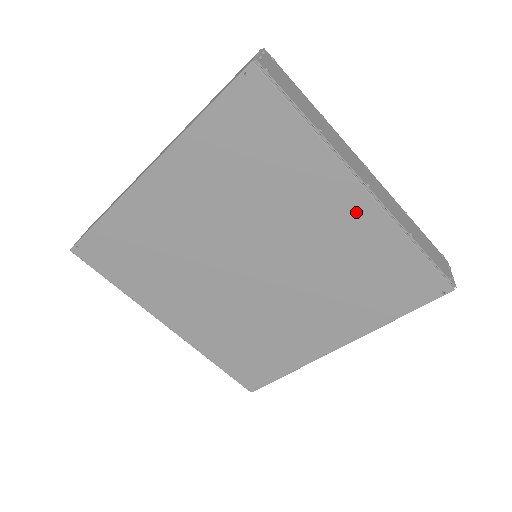
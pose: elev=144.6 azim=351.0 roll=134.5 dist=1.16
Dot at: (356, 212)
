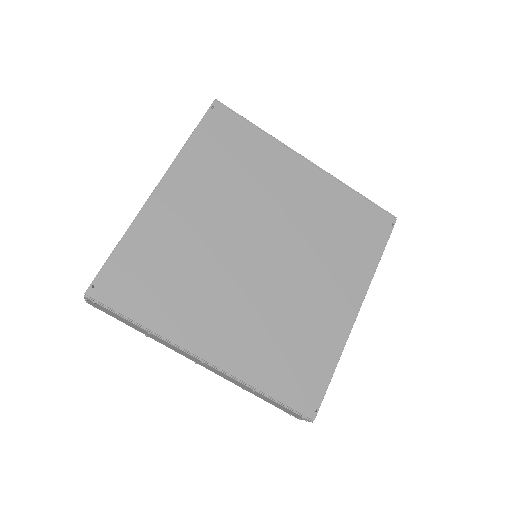
Dot at: (311, 179)
